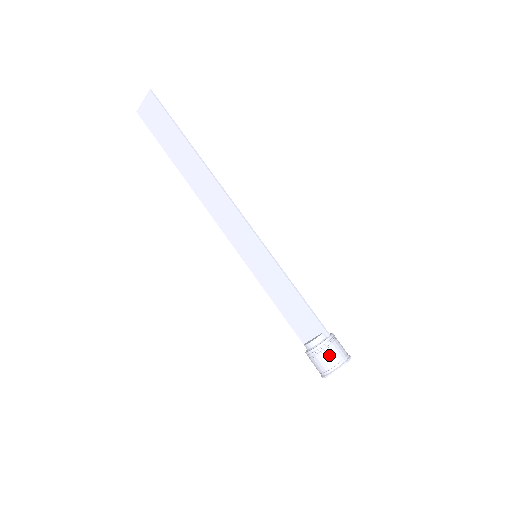
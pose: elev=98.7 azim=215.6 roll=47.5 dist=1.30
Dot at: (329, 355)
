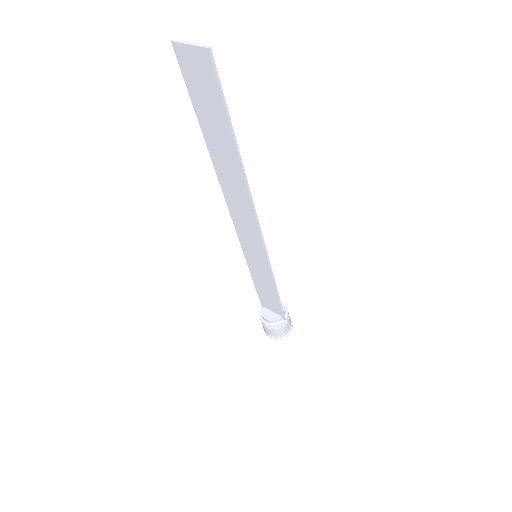
Dot at: (277, 332)
